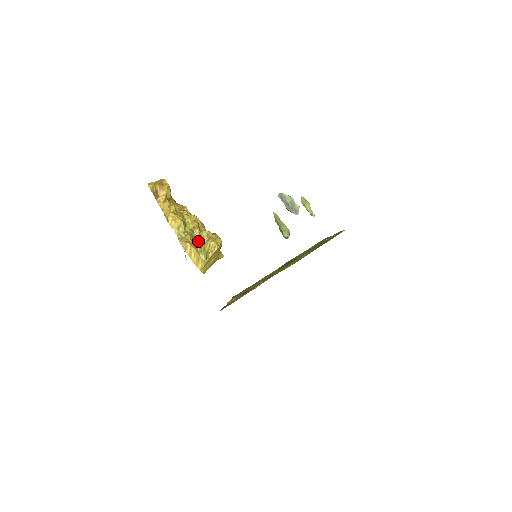
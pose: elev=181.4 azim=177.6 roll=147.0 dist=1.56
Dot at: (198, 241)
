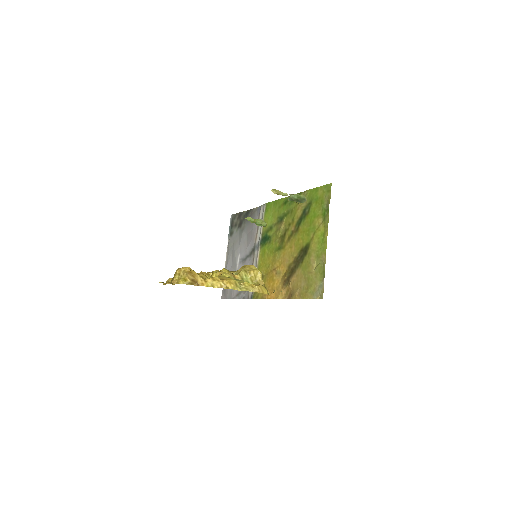
Dot at: occluded
